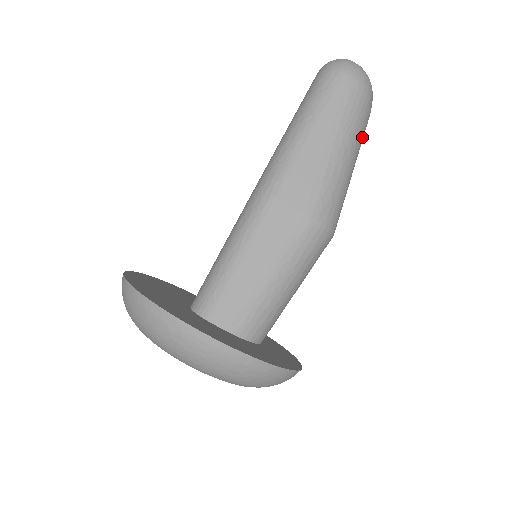
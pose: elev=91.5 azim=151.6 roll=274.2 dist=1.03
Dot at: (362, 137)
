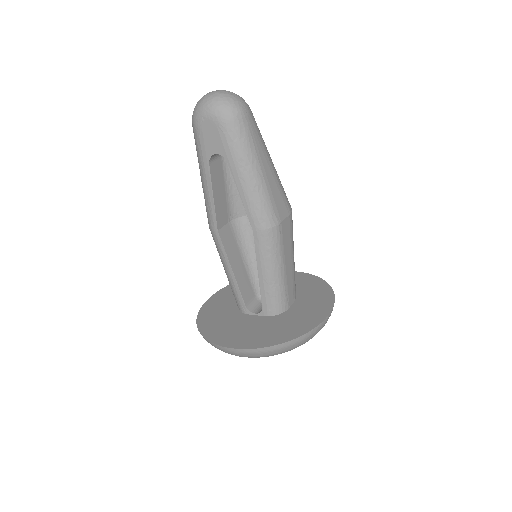
Dot at: occluded
